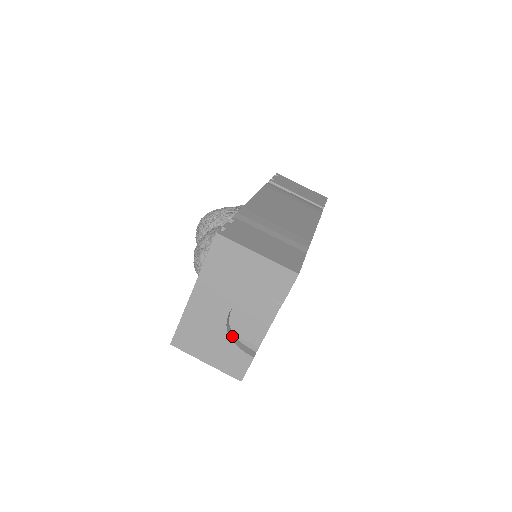
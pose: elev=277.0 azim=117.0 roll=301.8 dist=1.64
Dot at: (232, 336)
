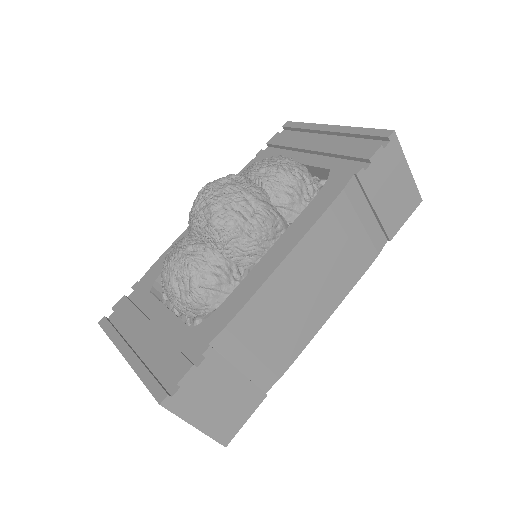
Dot at: occluded
